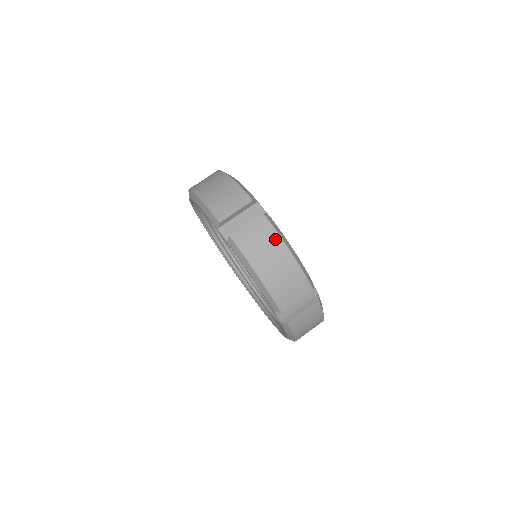
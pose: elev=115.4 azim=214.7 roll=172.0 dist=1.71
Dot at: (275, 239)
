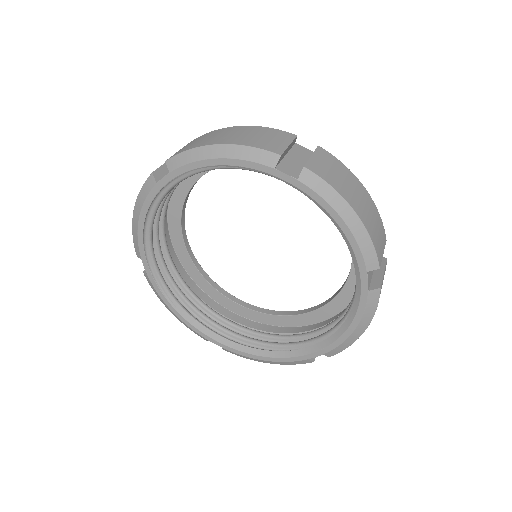
Dot at: (347, 171)
